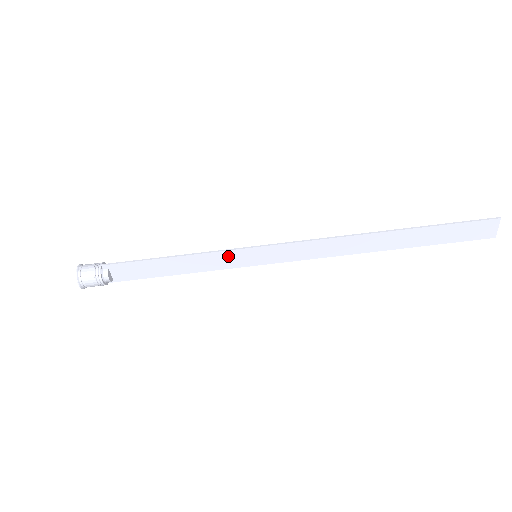
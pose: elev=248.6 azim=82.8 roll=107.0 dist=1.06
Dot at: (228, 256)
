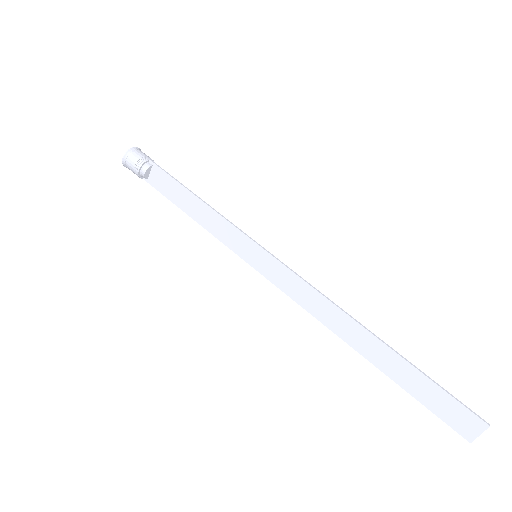
Dot at: (236, 236)
